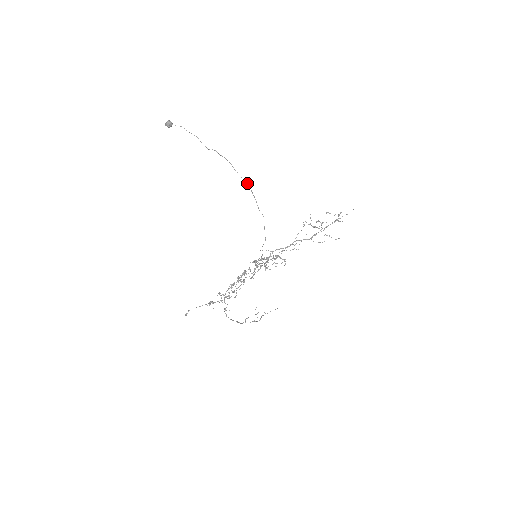
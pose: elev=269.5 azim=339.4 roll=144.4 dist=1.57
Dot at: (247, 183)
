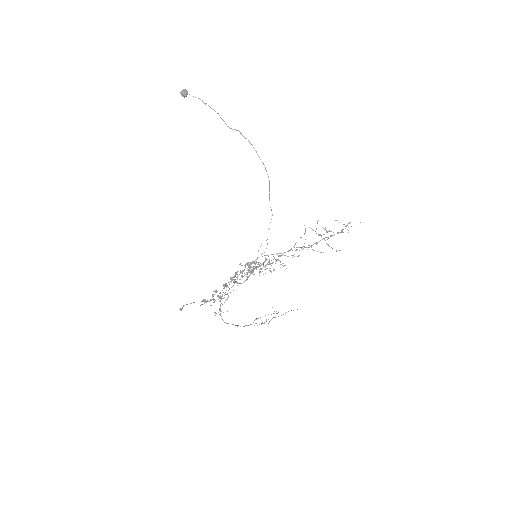
Dot at: occluded
